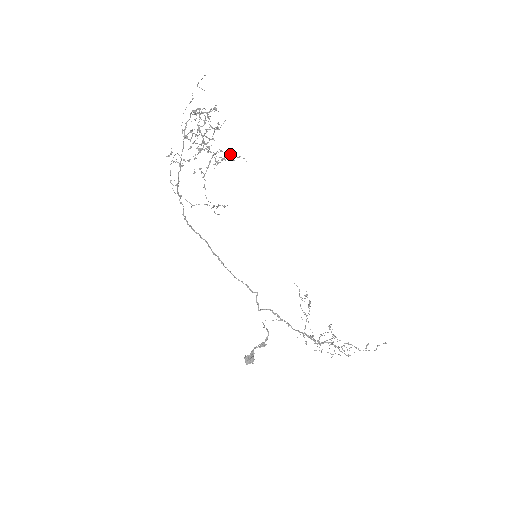
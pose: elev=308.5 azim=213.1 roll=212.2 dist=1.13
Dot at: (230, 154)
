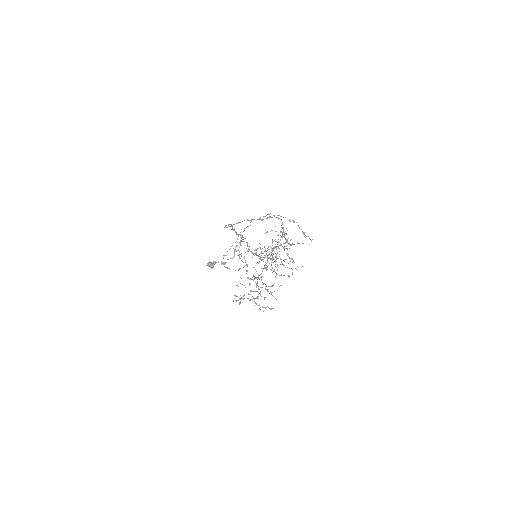
Dot at: occluded
